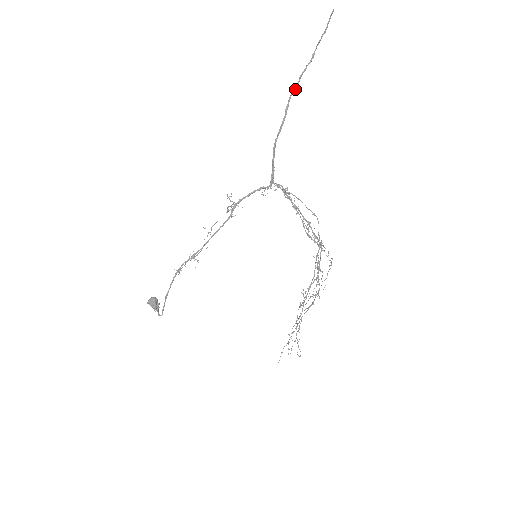
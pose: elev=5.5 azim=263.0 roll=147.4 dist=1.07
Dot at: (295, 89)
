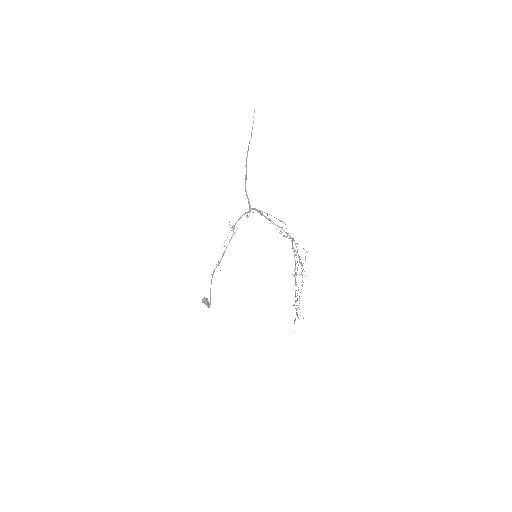
Dot at: (247, 155)
